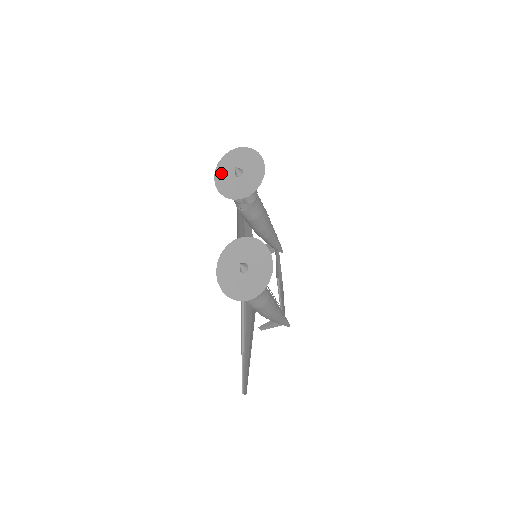
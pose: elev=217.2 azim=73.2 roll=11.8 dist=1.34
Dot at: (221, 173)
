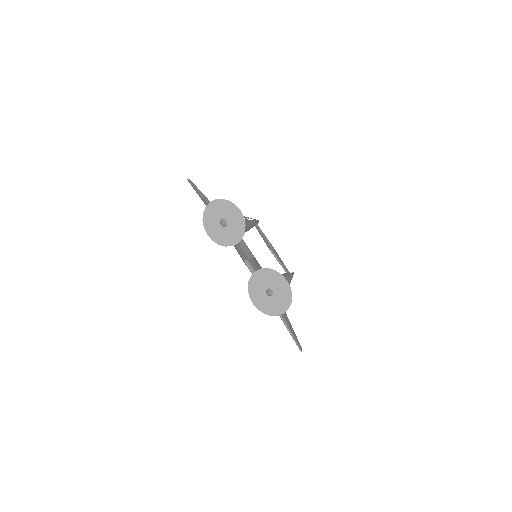
Dot at: (210, 228)
